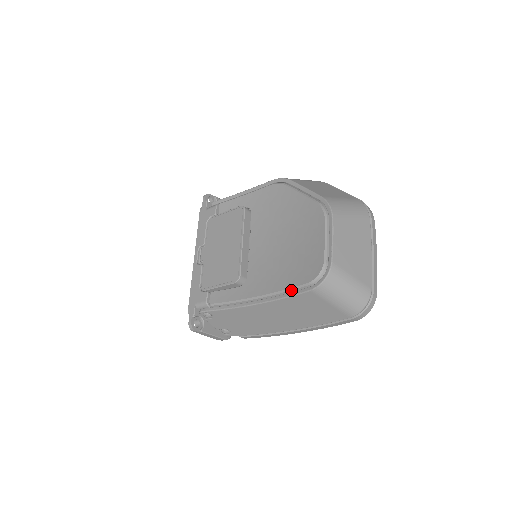
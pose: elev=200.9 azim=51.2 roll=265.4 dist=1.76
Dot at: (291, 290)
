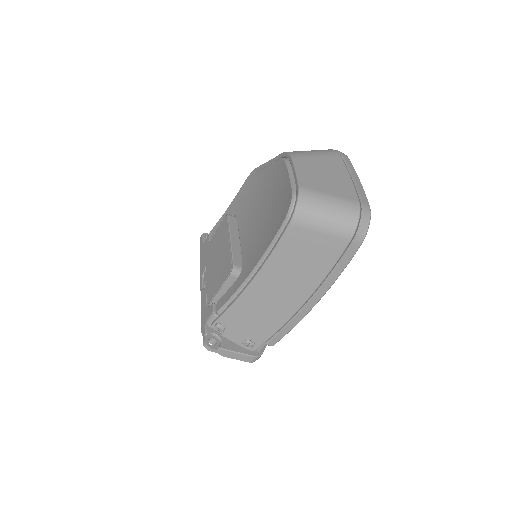
Dot at: (275, 240)
